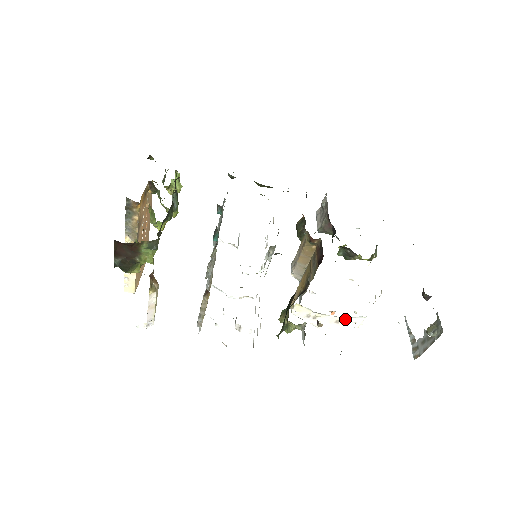
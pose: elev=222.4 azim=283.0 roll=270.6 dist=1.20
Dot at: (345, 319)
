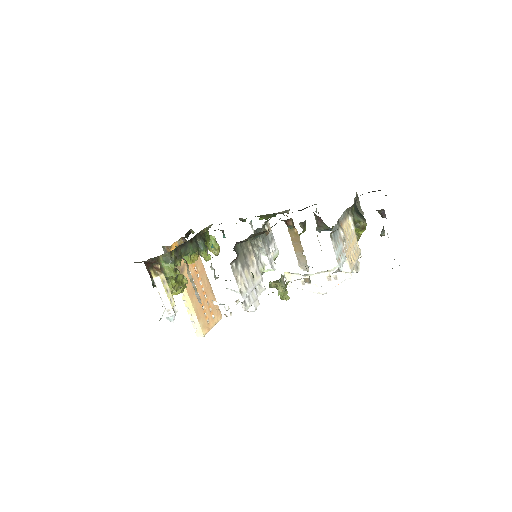
Dot at: occluded
